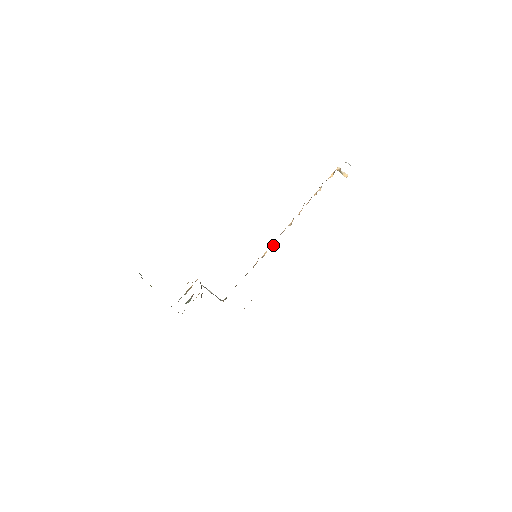
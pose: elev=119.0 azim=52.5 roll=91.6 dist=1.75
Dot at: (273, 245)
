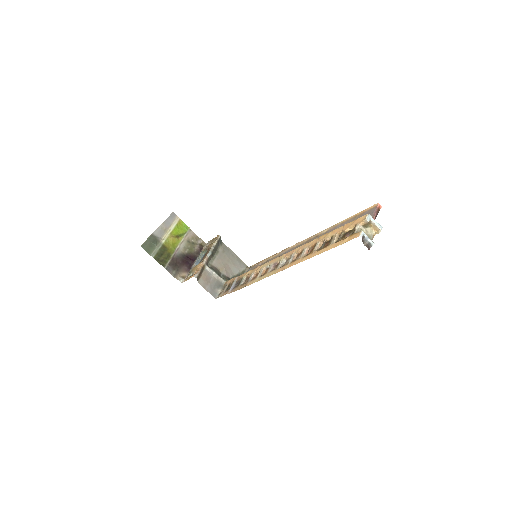
Dot at: (266, 269)
